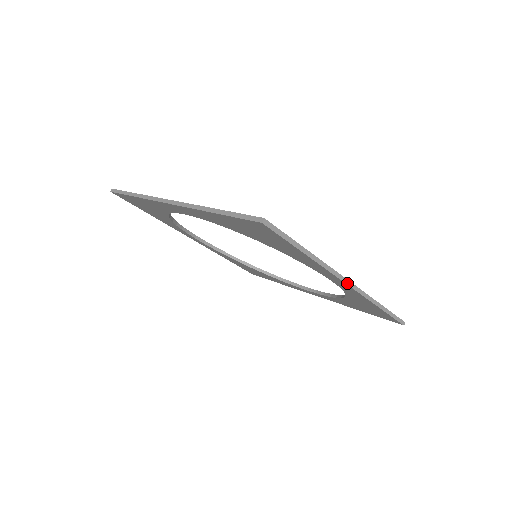
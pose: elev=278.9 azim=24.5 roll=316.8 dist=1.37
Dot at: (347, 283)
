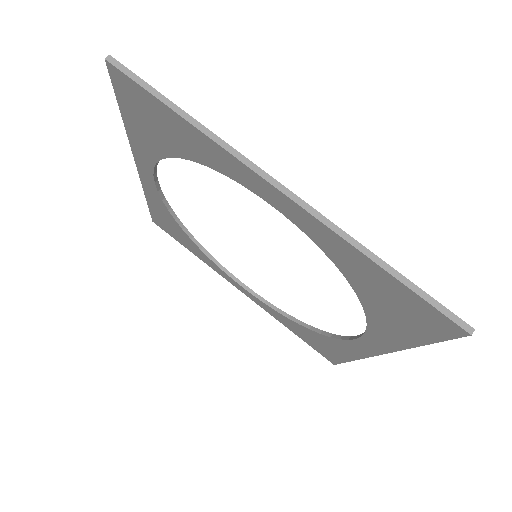
Dot at: (381, 354)
